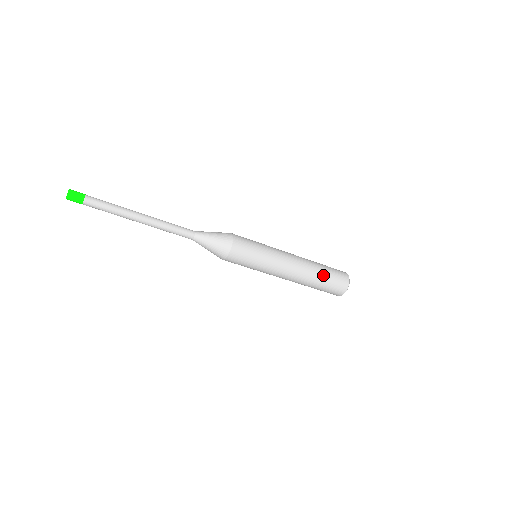
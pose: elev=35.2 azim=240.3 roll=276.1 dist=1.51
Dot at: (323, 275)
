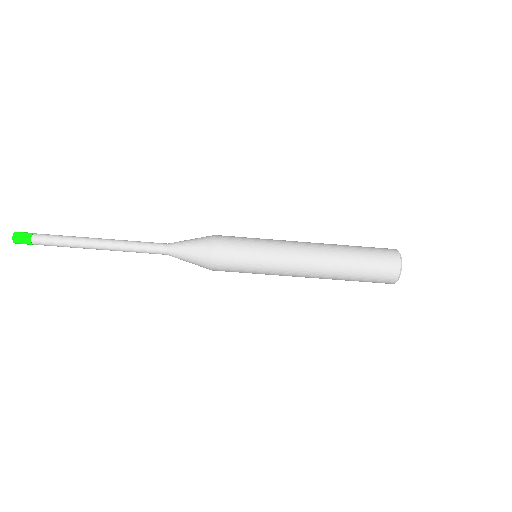
Dot at: (355, 266)
